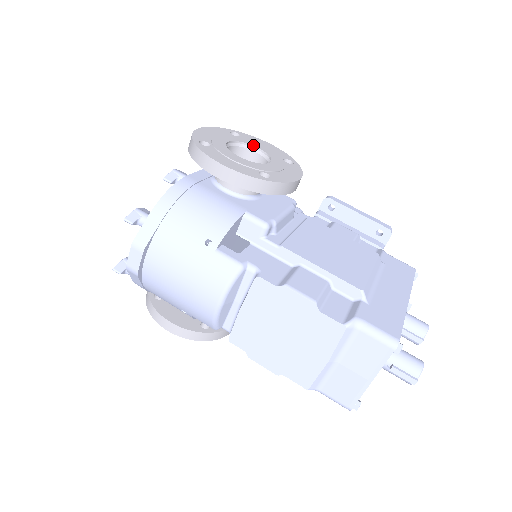
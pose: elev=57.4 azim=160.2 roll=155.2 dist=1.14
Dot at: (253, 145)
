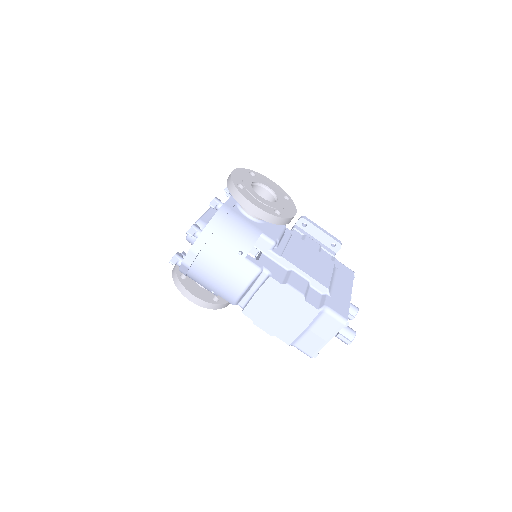
Dot at: (265, 185)
